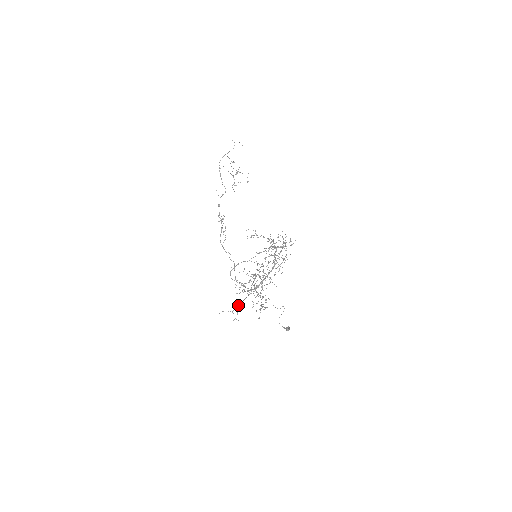
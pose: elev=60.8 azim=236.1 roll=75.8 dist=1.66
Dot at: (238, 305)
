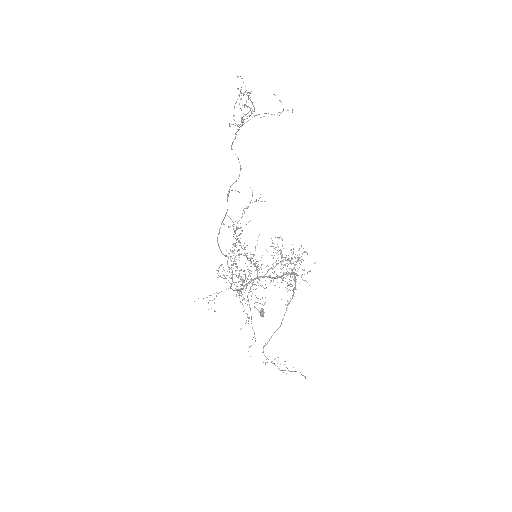
Dot at: occluded
